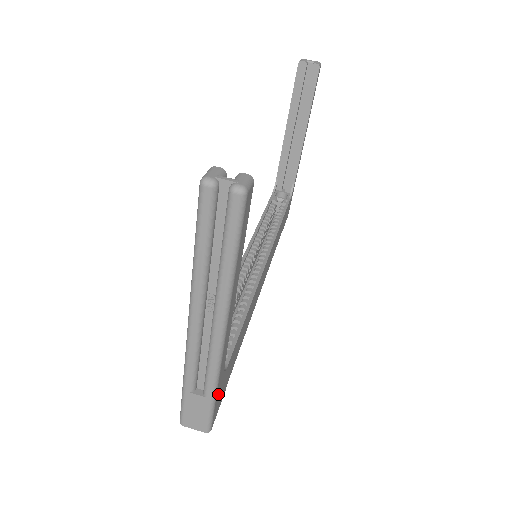
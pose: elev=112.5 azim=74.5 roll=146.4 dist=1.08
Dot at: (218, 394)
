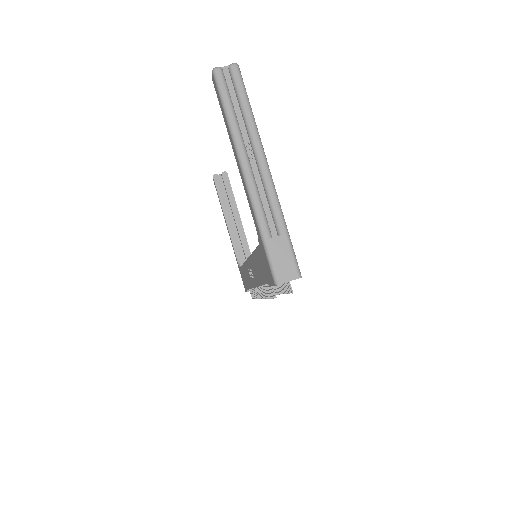
Dot at: occluded
